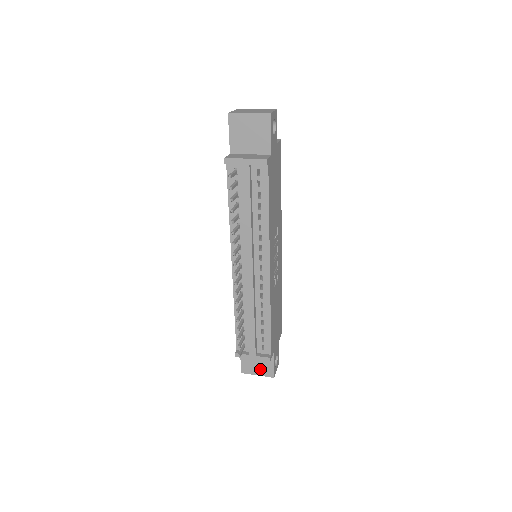
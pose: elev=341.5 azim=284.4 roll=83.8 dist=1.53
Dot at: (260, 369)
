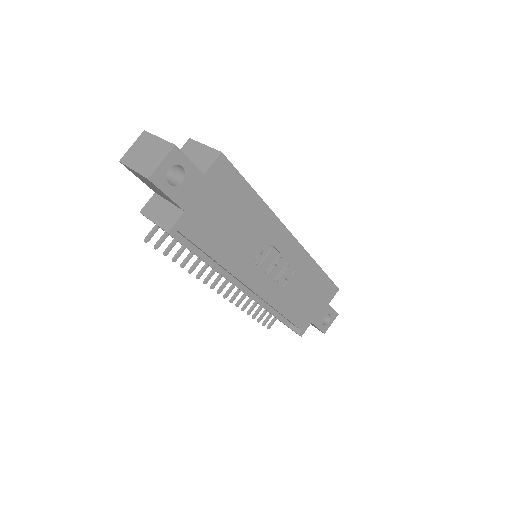
Dot at: occluded
